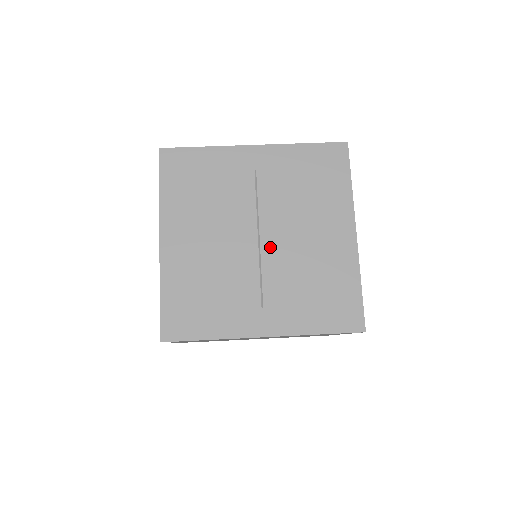
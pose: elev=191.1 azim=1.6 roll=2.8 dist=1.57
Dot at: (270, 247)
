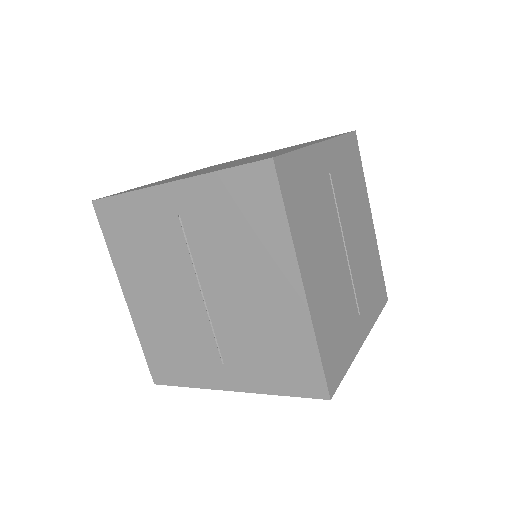
Dot at: (351, 254)
